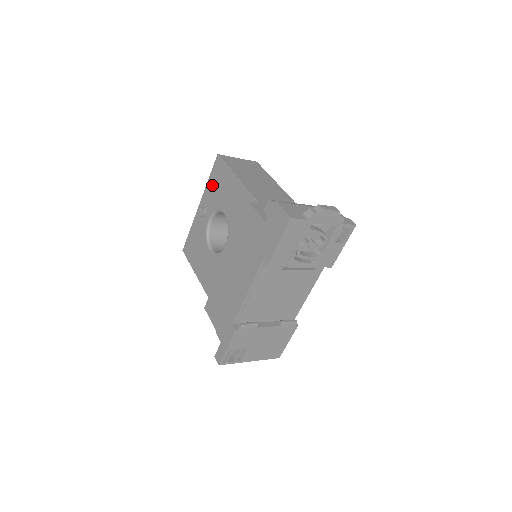
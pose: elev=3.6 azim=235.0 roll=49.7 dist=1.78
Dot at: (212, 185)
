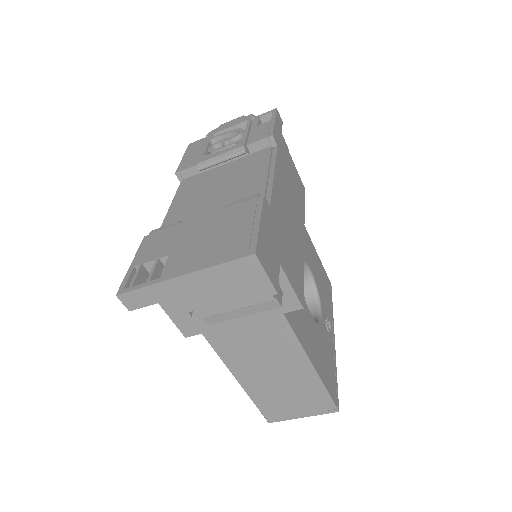
Dot at: occluded
